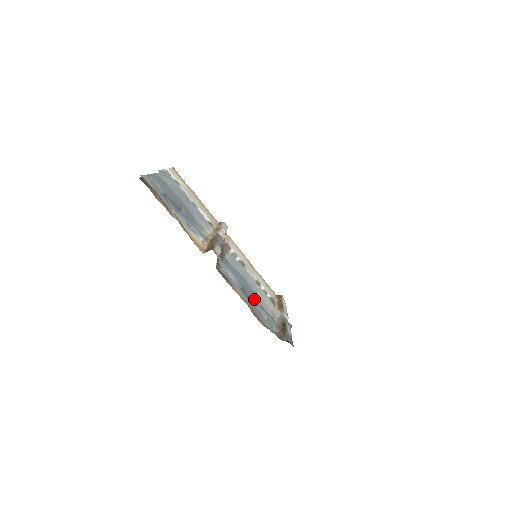
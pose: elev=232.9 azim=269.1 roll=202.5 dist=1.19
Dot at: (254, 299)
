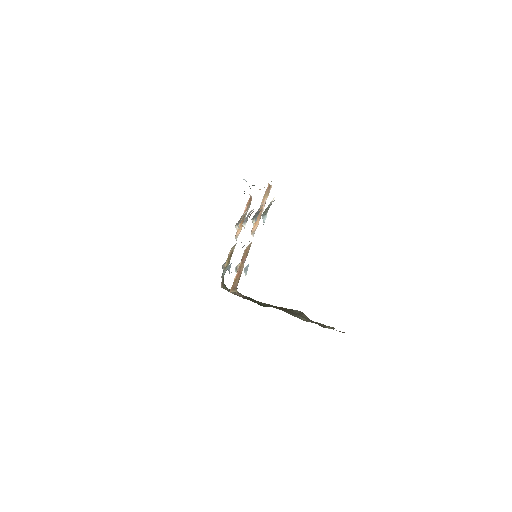
Dot at: occluded
